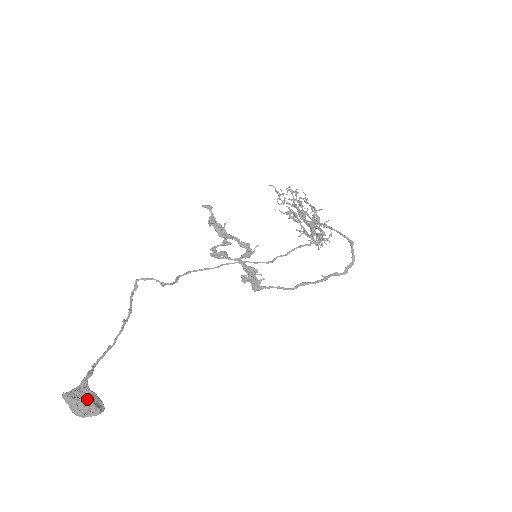
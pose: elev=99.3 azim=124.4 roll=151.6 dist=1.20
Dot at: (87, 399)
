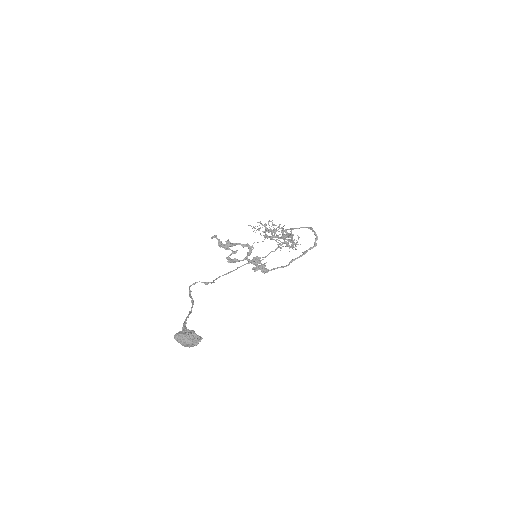
Dot at: (190, 333)
